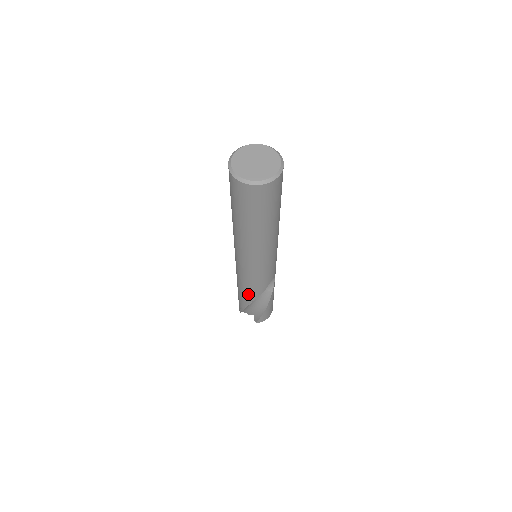
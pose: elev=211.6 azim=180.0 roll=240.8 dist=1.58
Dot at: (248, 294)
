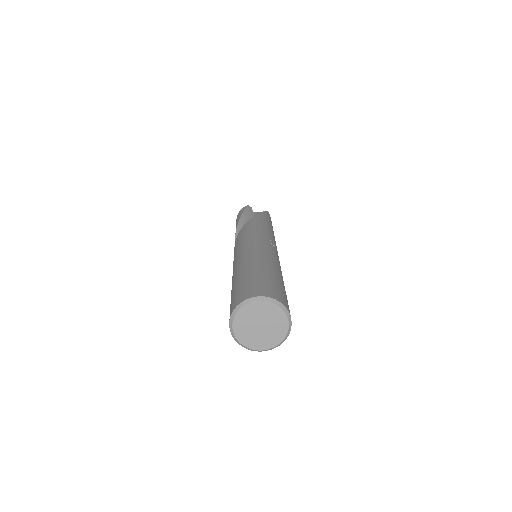
Dot at: occluded
